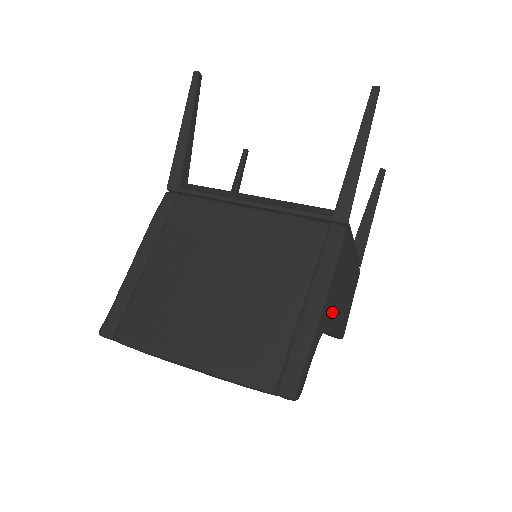
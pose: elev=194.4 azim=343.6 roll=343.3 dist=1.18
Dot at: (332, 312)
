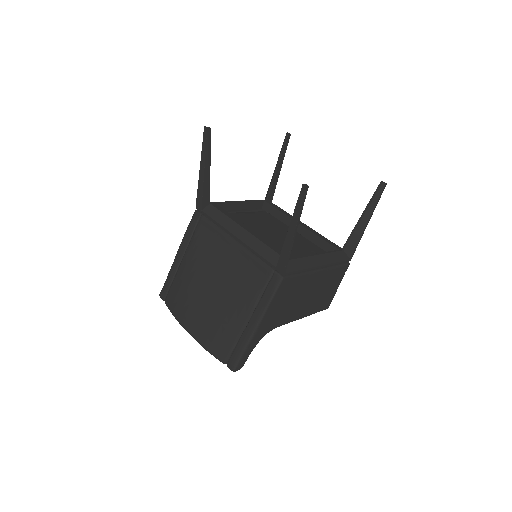
Dot at: (281, 318)
